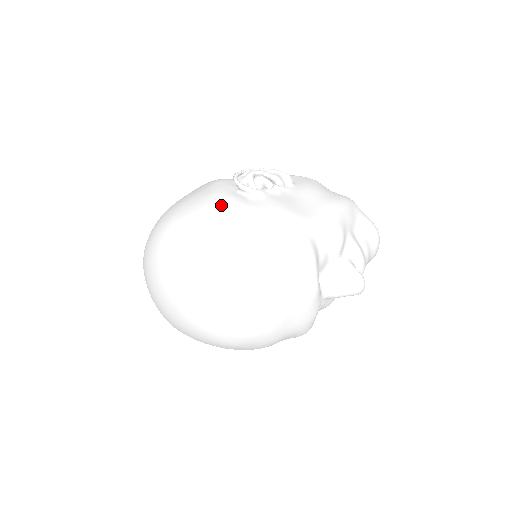
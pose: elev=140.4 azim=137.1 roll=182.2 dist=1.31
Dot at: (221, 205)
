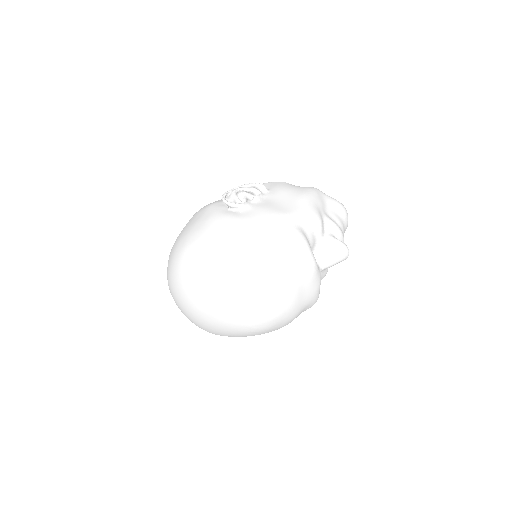
Dot at: (221, 224)
